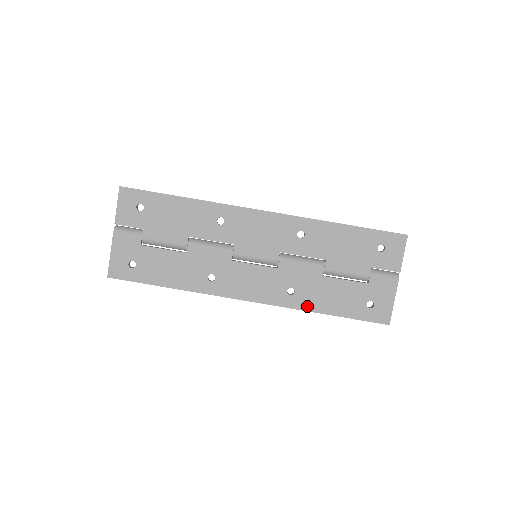
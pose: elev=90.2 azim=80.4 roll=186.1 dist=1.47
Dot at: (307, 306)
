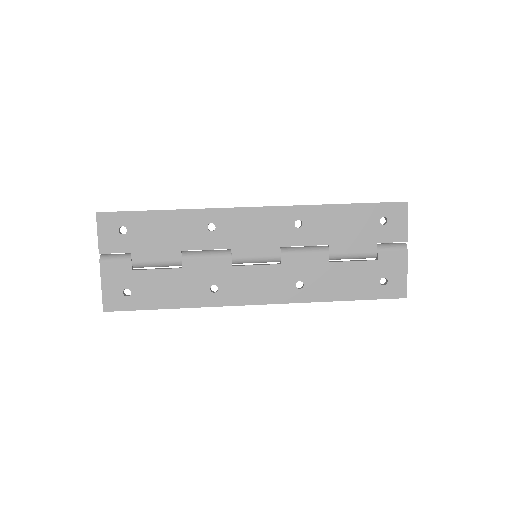
Dot at: (320, 297)
